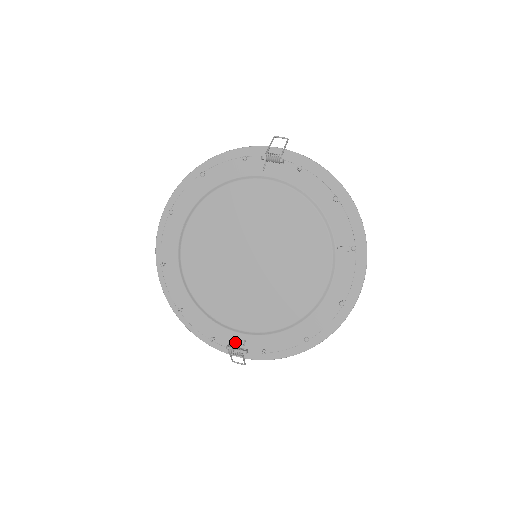
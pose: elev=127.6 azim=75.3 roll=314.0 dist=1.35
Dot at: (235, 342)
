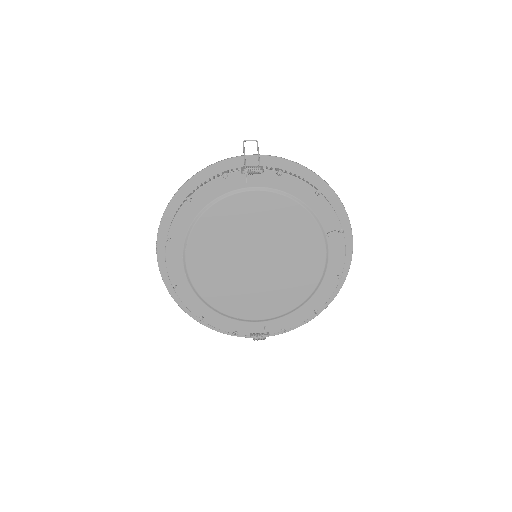
Dot at: (256, 330)
